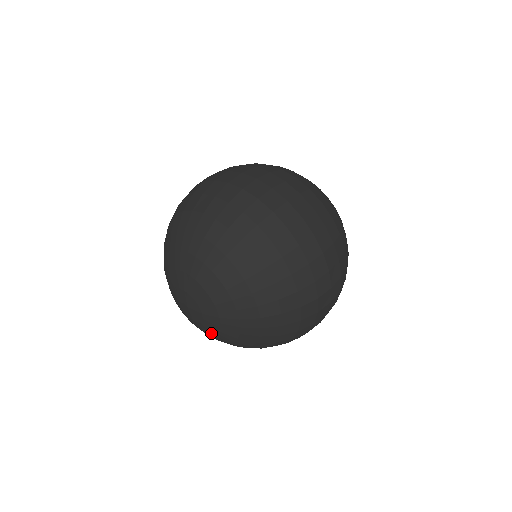
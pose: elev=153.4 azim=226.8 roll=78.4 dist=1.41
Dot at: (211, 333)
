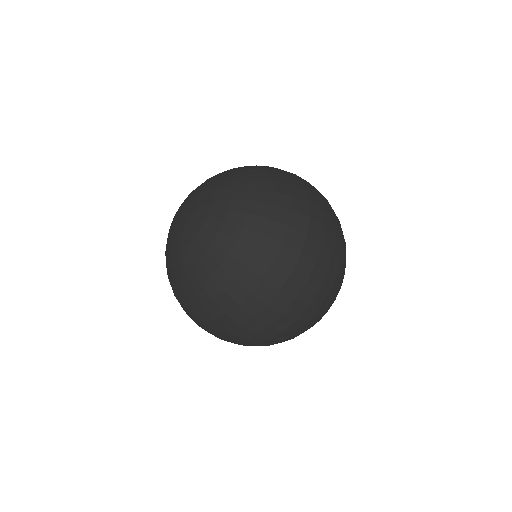
Dot at: (169, 244)
